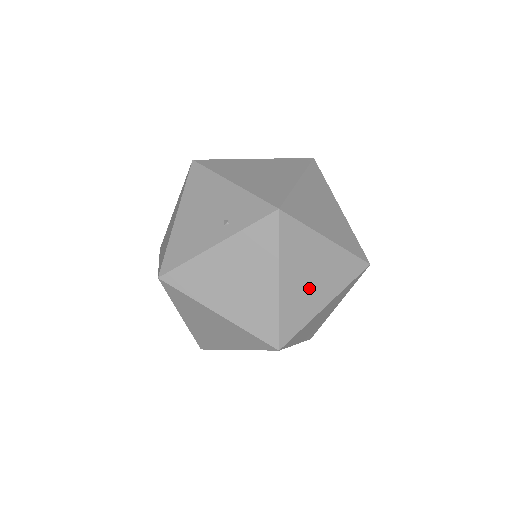
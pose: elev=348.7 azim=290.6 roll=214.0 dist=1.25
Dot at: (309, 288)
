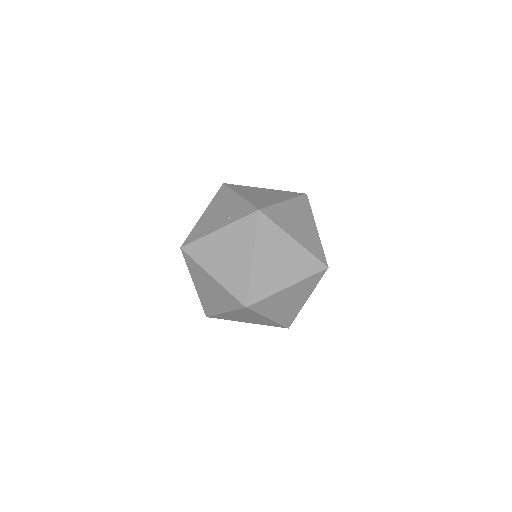
Dot at: (275, 270)
